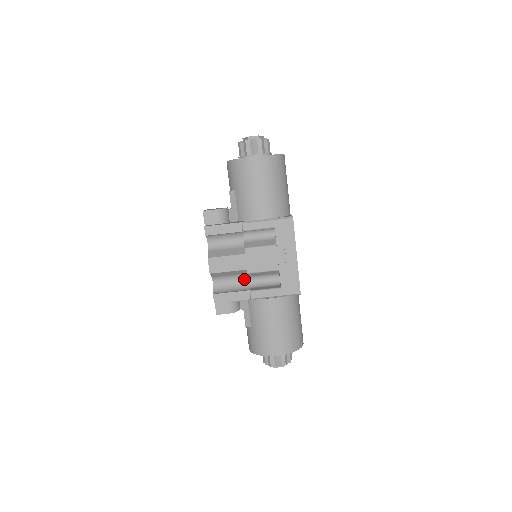
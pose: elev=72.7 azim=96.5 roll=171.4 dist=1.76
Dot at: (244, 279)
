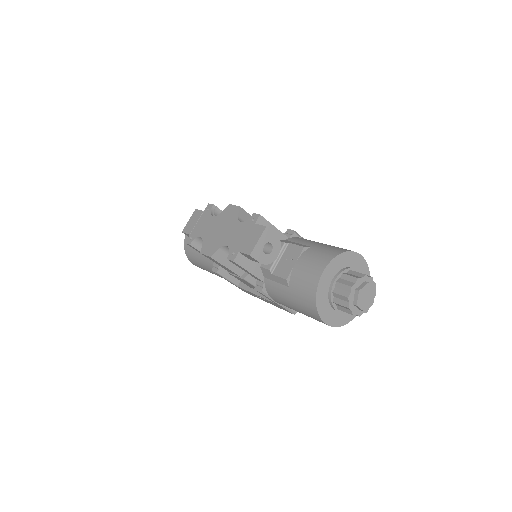
Dot at: occluded
